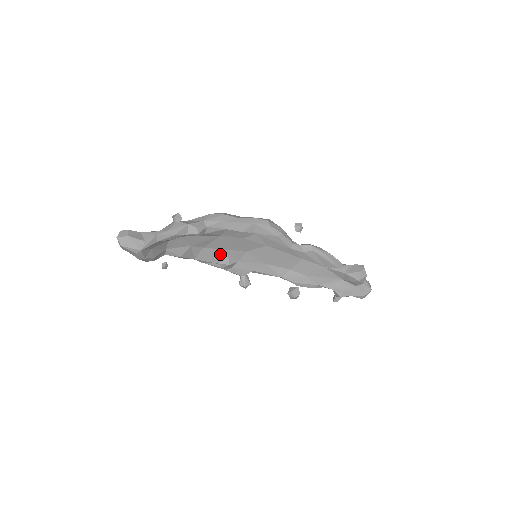
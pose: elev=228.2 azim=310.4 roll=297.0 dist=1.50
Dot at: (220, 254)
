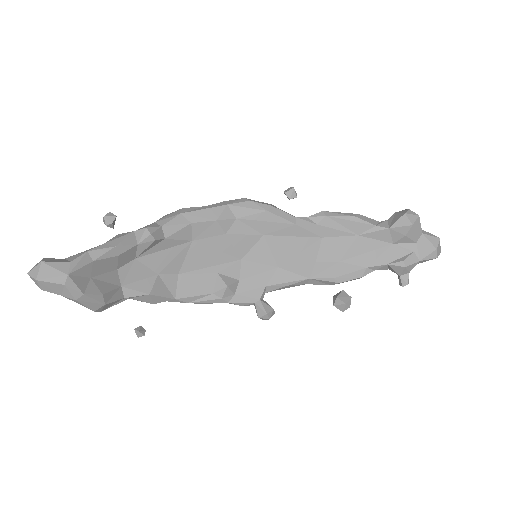
Dot at: (207, 277)
